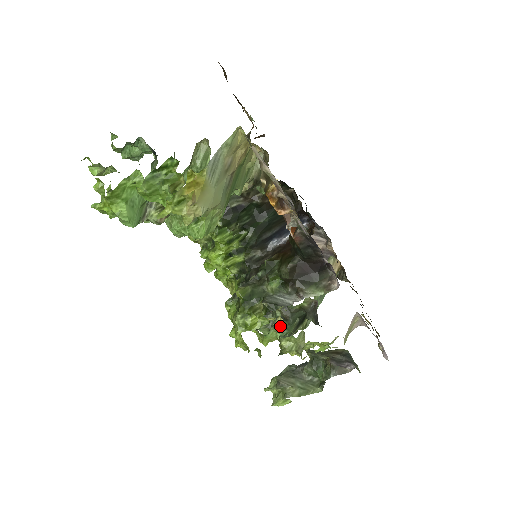
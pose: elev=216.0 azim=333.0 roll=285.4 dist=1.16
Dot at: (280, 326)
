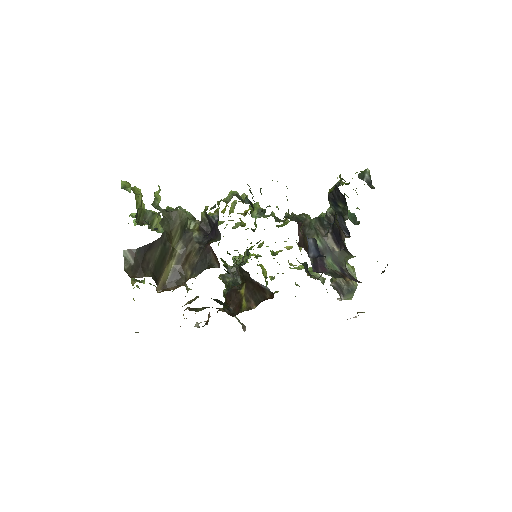
Dot at: occluded
